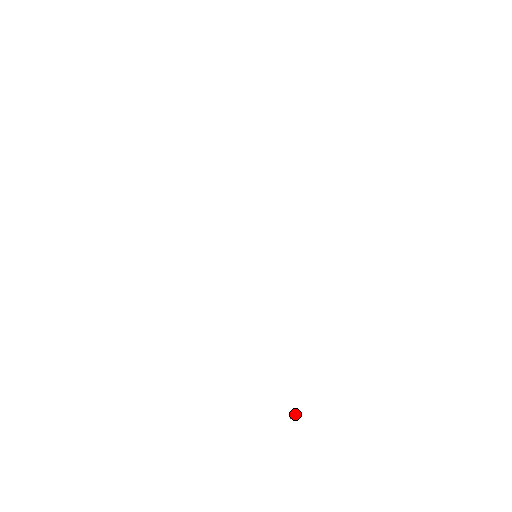
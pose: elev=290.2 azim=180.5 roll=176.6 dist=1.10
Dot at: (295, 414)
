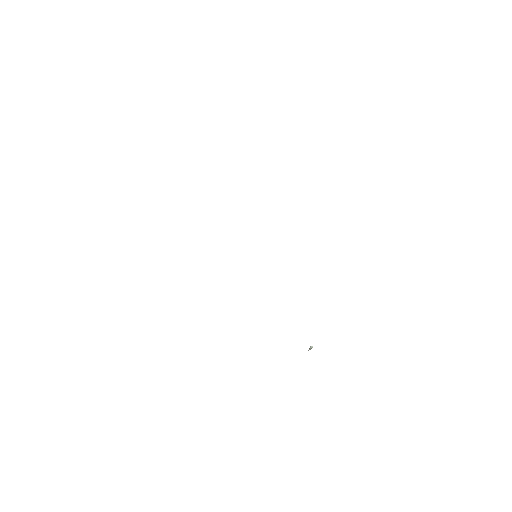
Dot at: (312, 346)
